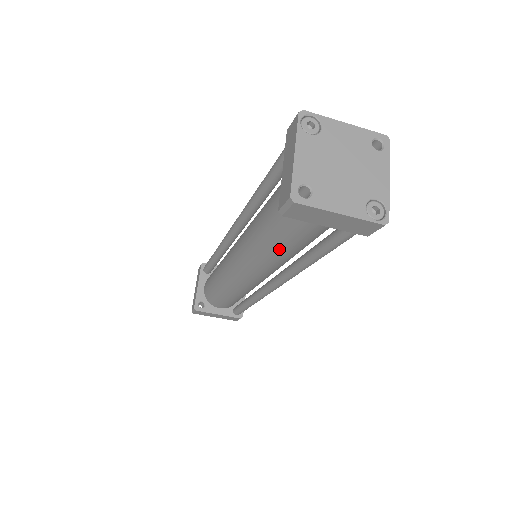
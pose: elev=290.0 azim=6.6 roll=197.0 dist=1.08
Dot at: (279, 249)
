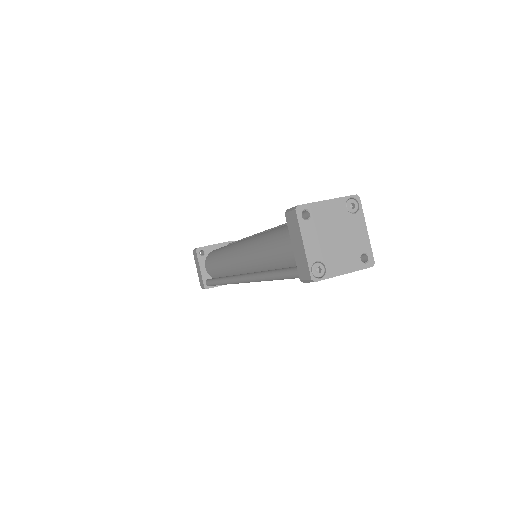
Dot at: (266, 248)
